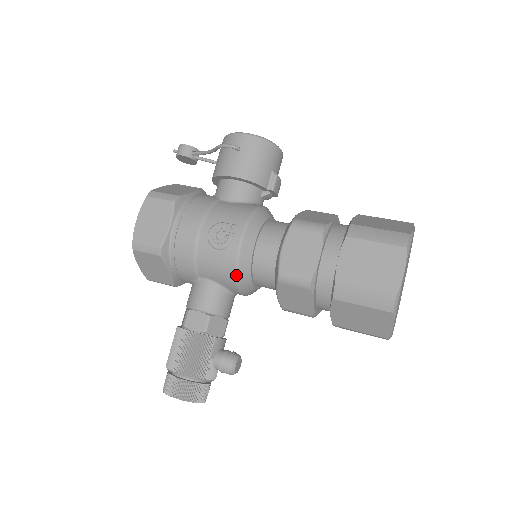
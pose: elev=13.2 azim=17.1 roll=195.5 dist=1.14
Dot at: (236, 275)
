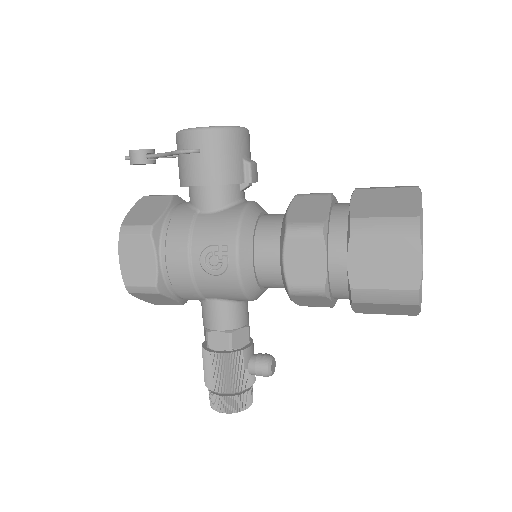
Dot at: (244, 293)
